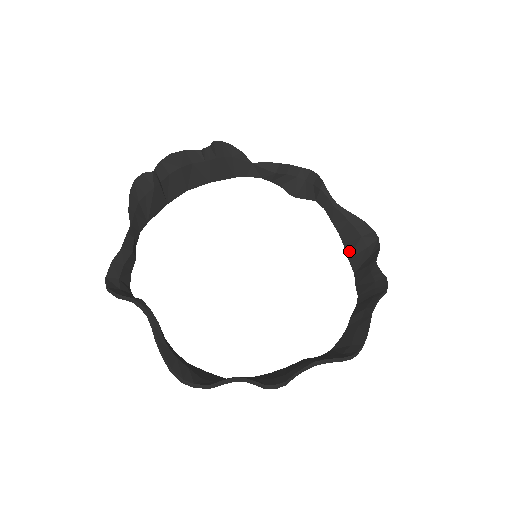
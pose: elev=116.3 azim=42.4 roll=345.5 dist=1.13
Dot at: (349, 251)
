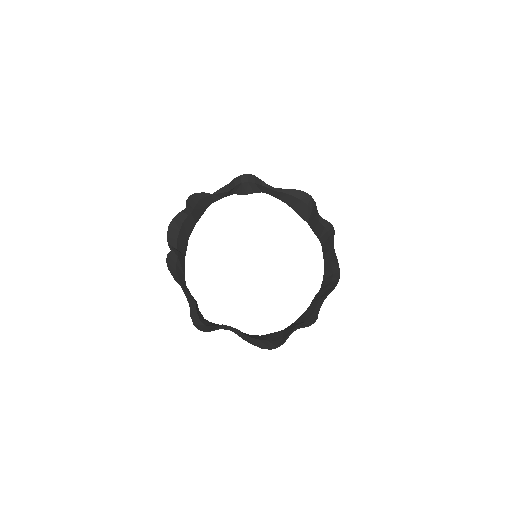
Dot at: (297, 211)
